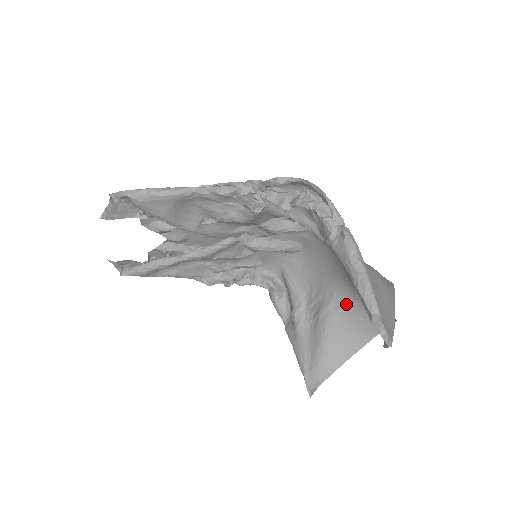
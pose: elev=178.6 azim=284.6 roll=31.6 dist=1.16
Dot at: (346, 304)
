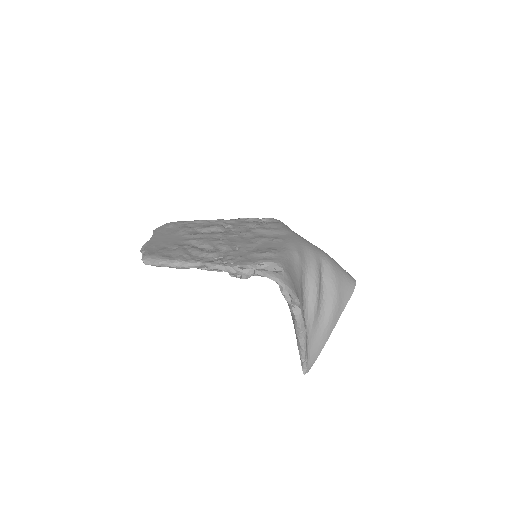
Dot at: occluded
